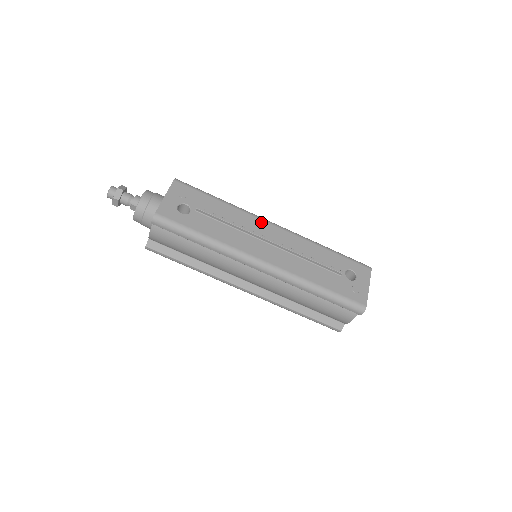
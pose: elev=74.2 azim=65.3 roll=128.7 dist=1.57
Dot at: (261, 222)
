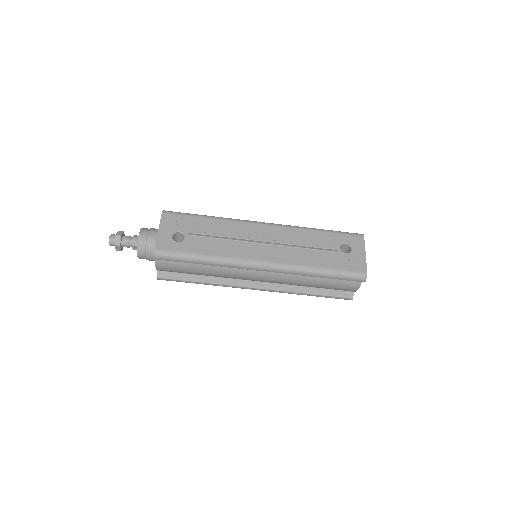
Dot at: (251, 225)
